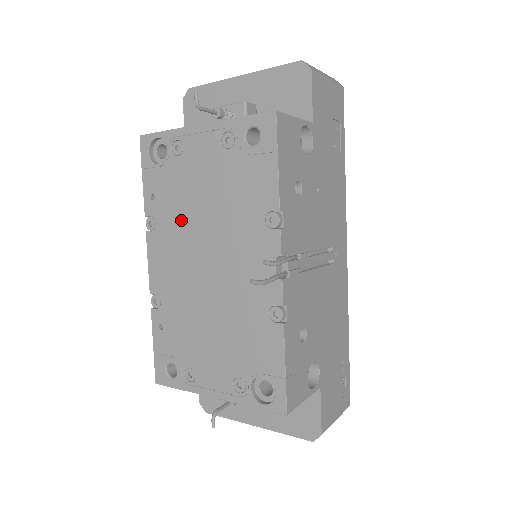
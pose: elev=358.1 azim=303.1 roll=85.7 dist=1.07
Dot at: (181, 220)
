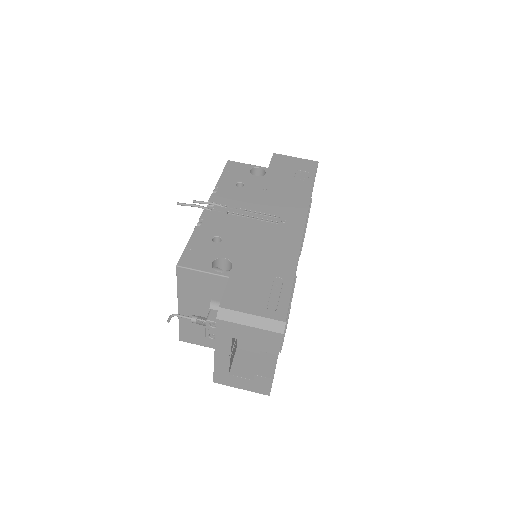
Dot at: occluded
